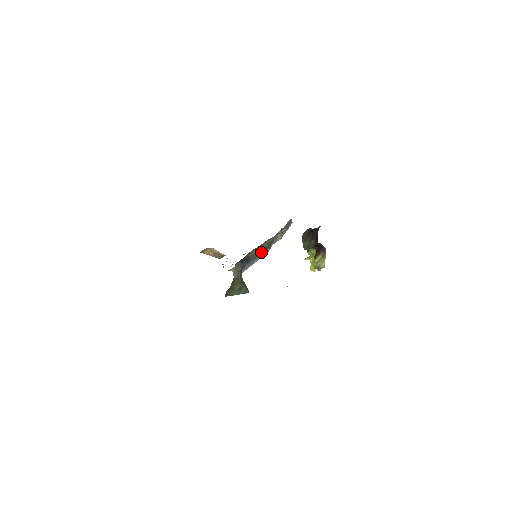
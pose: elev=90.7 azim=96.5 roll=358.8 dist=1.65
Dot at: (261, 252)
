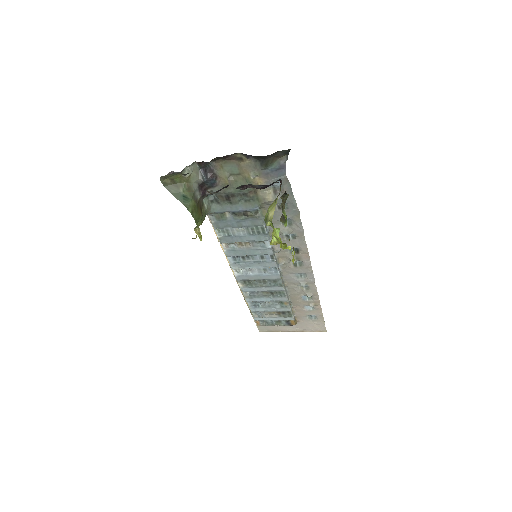
Dot at: (238, 196)
